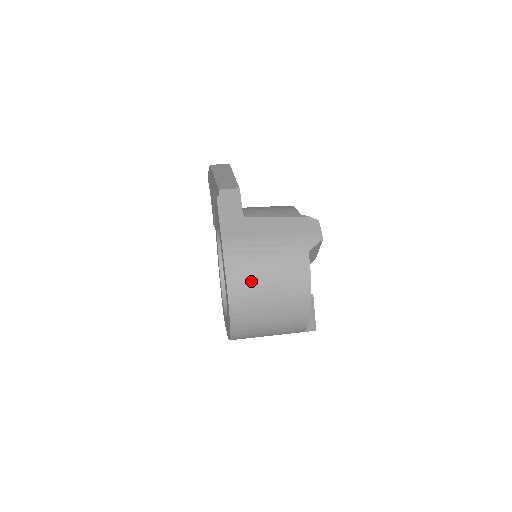
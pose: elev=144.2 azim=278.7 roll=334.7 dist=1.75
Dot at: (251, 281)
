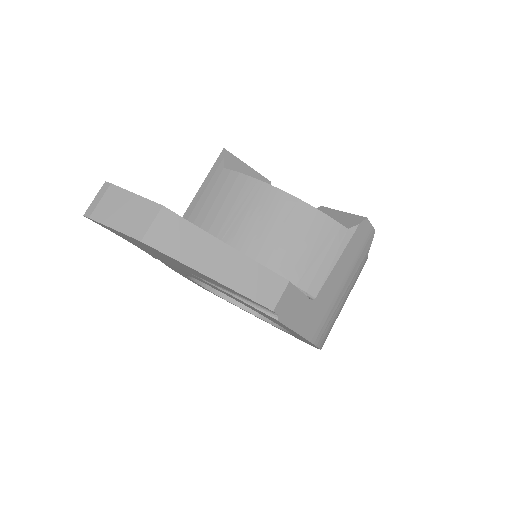
Dot at: occluded
